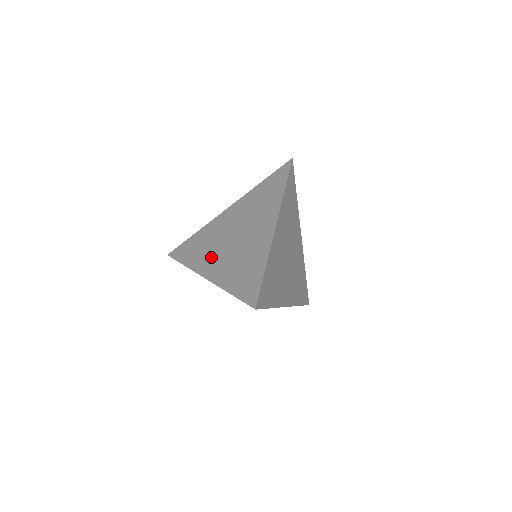
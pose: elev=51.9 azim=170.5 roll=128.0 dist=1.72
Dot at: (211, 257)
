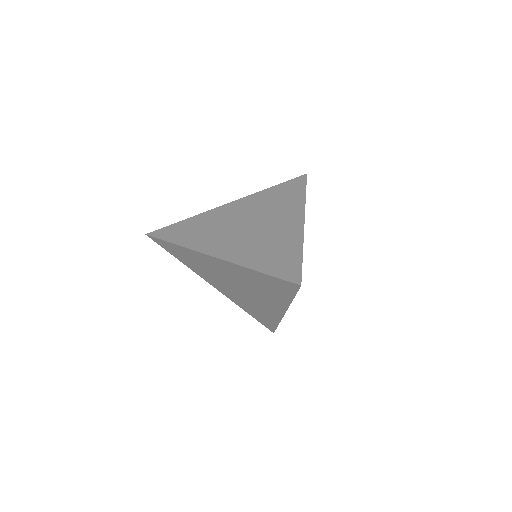
Dot at: (219, 239)
